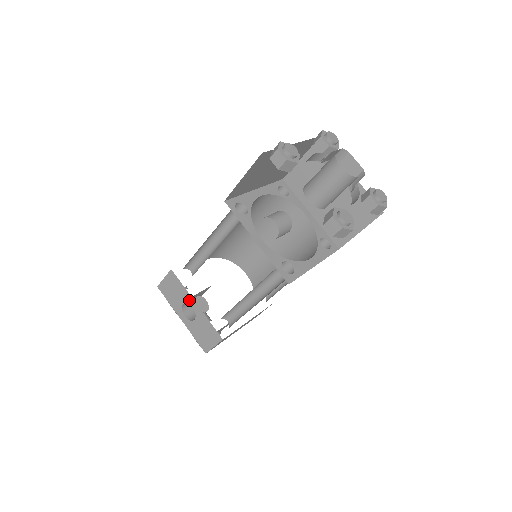
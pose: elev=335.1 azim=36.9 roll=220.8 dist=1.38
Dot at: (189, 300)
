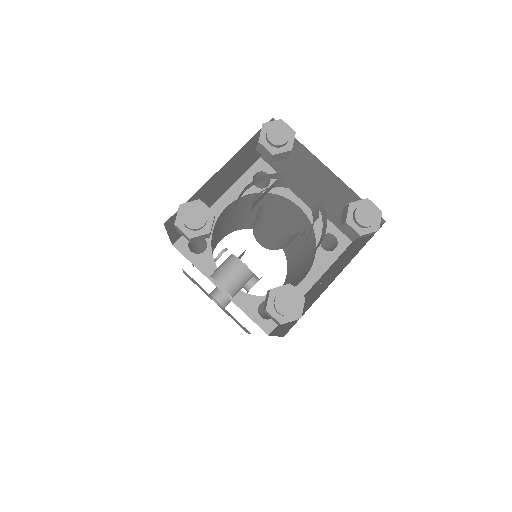
Dot at: (210, 296)
